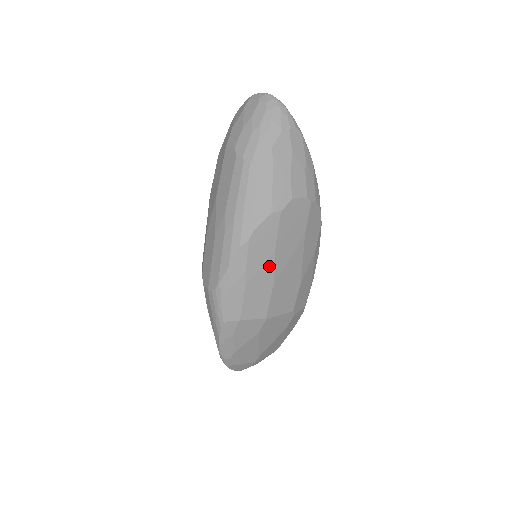
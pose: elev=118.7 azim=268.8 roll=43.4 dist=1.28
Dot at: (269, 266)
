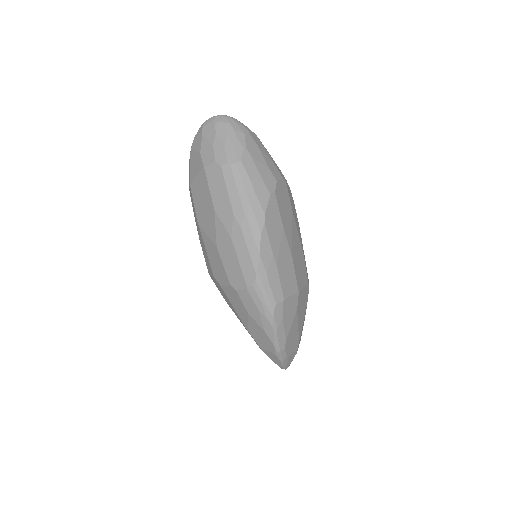
Dot at: (284, 242)
